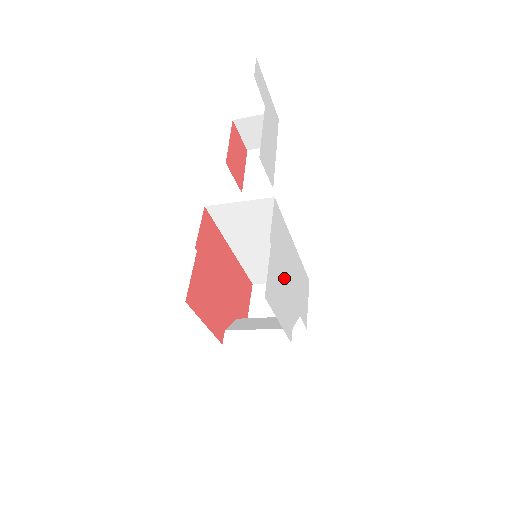
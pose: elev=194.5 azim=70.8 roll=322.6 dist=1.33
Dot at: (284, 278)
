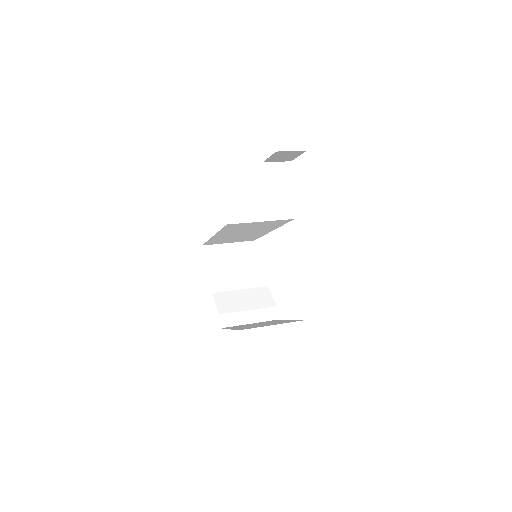
Dot at: occluded
